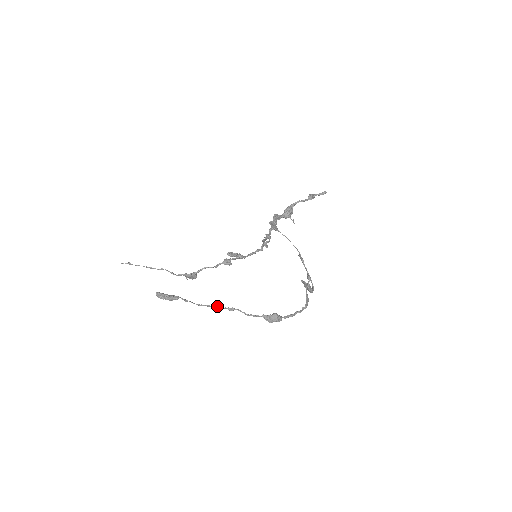
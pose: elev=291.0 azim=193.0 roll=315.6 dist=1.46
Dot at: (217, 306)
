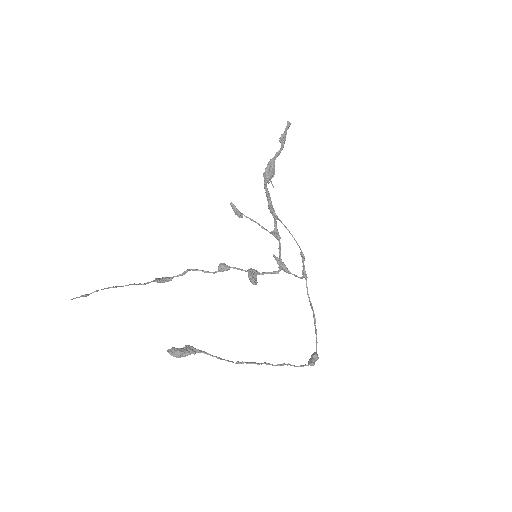
Dot at: occluded
